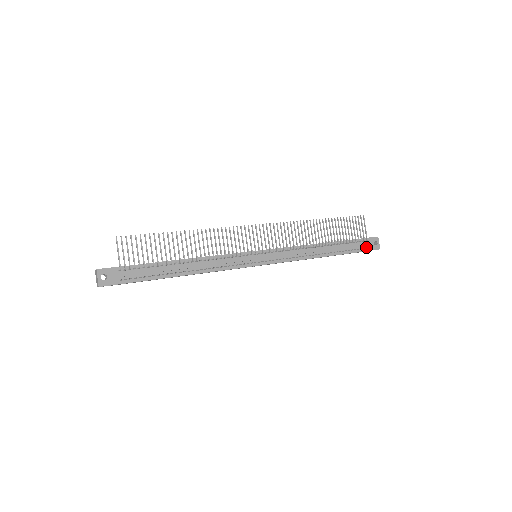
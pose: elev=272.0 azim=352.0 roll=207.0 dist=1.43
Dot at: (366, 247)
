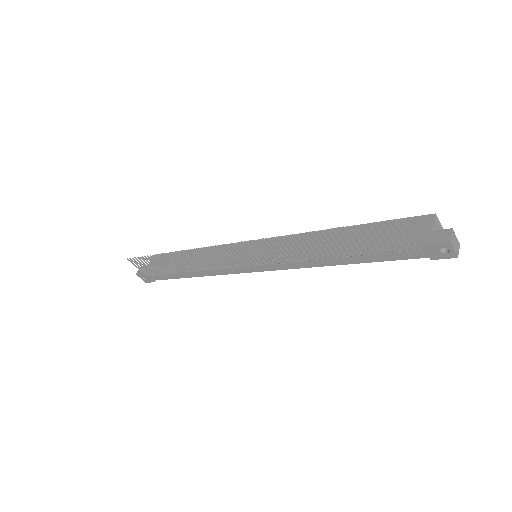
Dot at: (424, 253)
